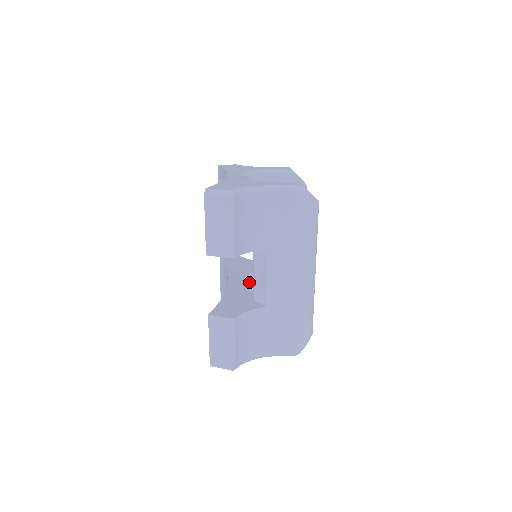
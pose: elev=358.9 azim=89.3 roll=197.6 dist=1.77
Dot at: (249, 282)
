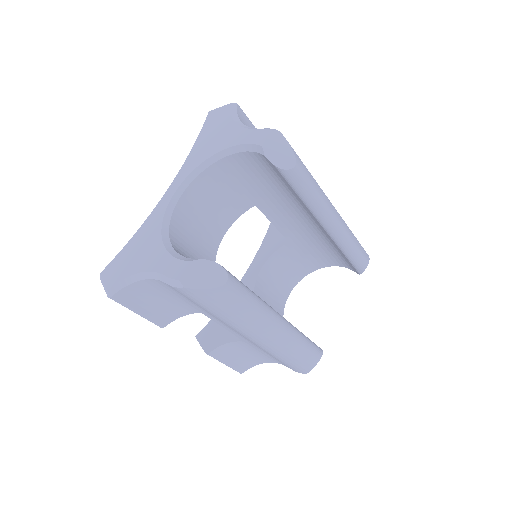
Dot at: (287, 253)
